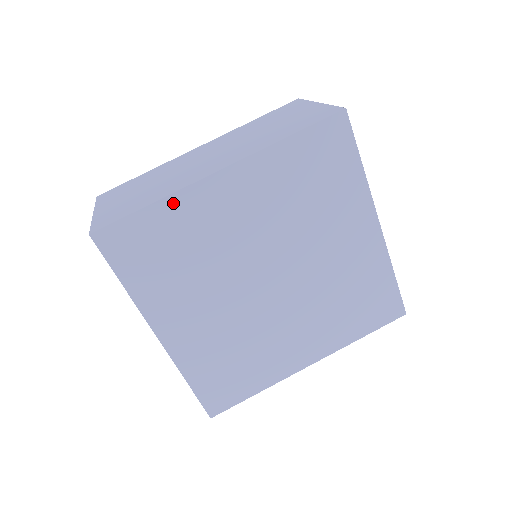
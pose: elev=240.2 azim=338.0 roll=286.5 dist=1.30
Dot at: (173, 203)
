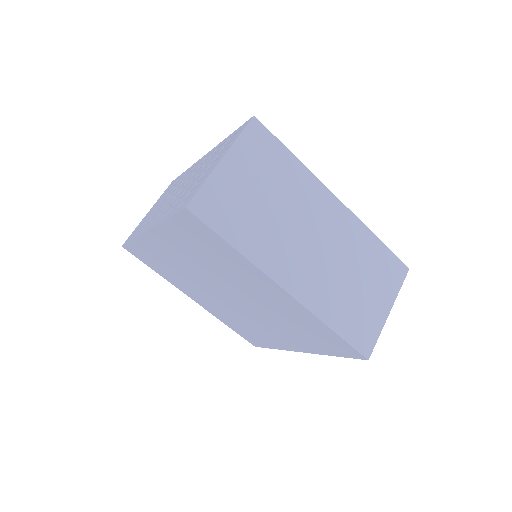
Dot at: (245, 261)
